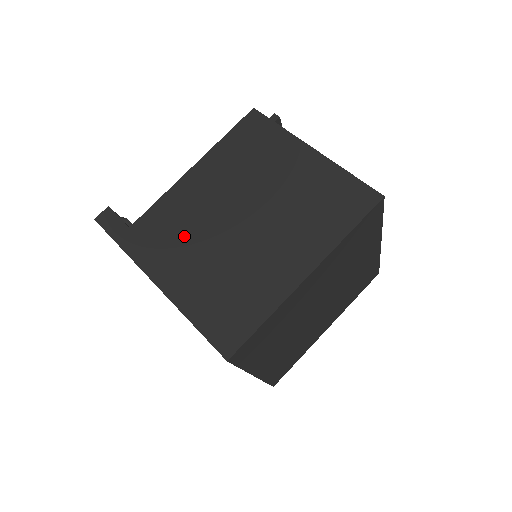
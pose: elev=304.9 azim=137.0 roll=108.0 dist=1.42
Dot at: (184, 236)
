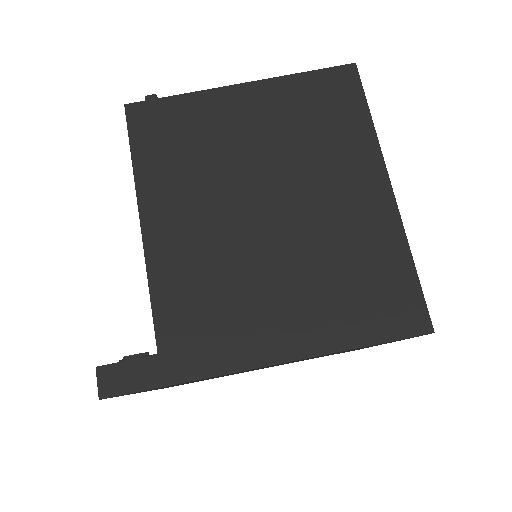
Dot at: (233, 289)
